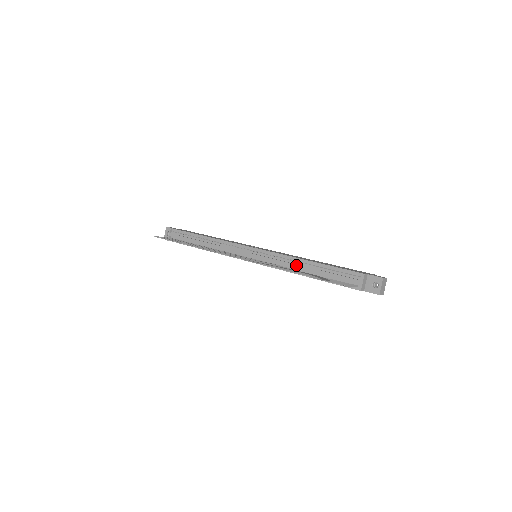
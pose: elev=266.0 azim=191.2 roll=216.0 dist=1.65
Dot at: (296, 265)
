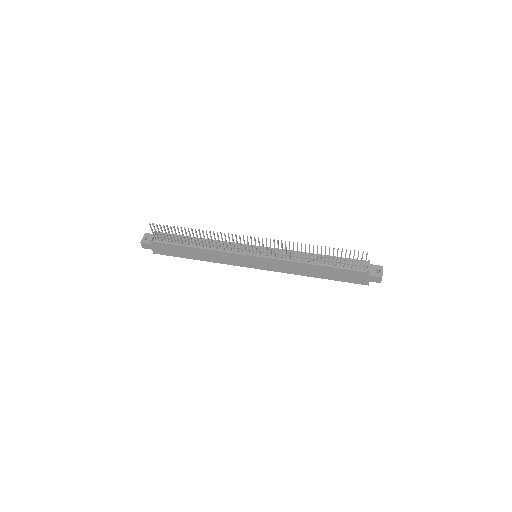
Dot at: occluded
